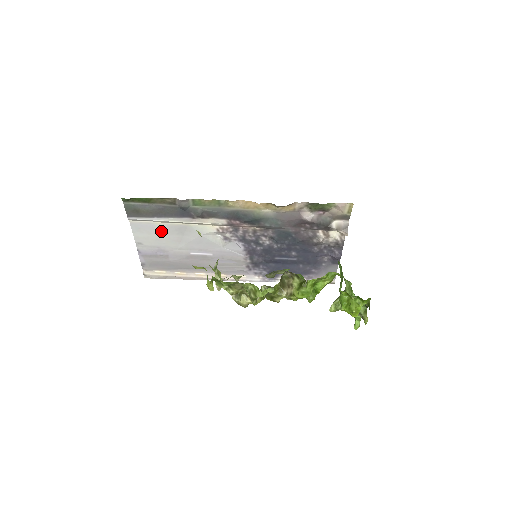
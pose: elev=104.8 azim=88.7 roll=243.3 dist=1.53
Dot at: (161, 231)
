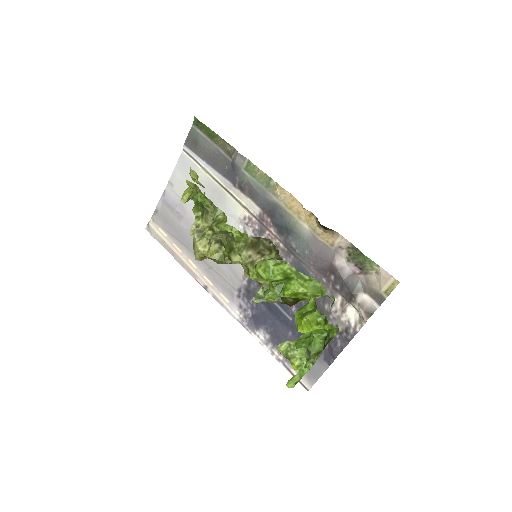
Dot at: occluded
